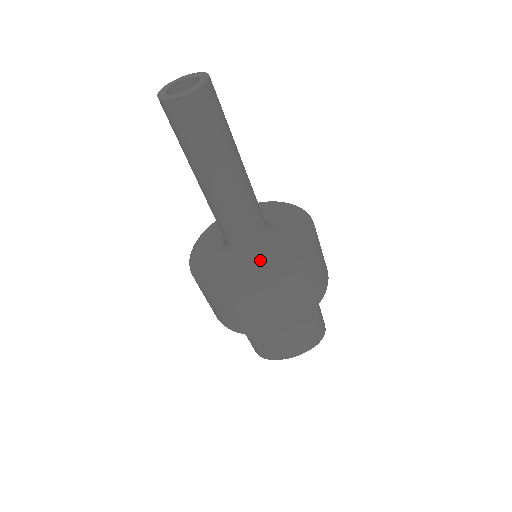
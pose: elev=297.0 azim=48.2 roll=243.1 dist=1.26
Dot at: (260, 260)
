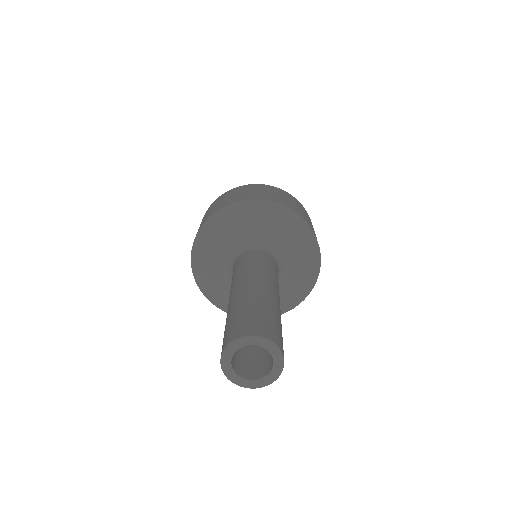
Dot at: occluded
